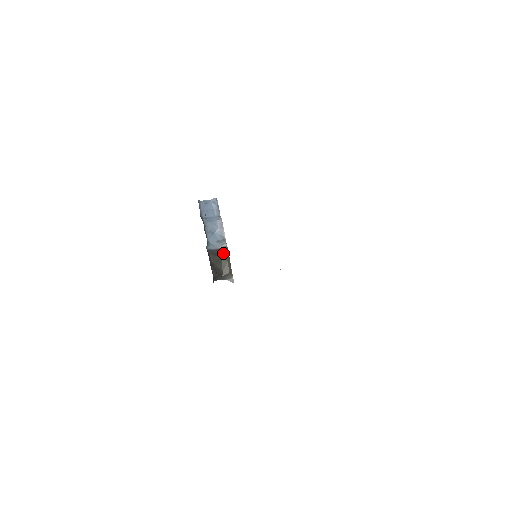
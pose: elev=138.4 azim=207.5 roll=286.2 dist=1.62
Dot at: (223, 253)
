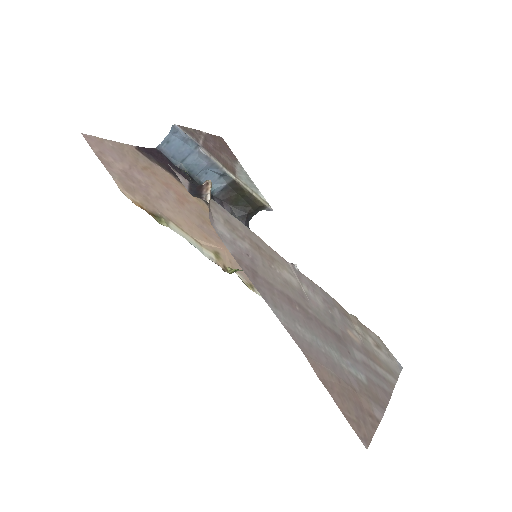
Dot at: (235, 189)
